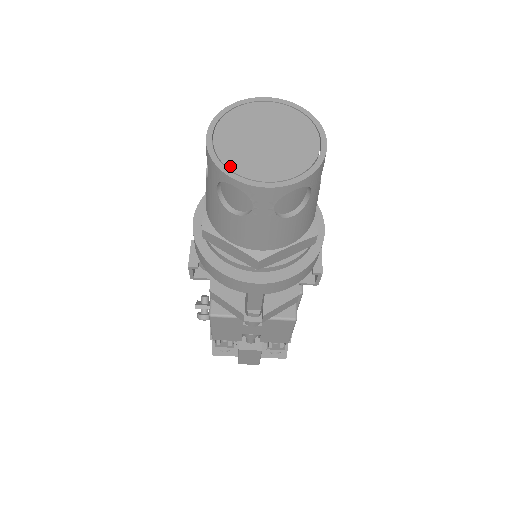
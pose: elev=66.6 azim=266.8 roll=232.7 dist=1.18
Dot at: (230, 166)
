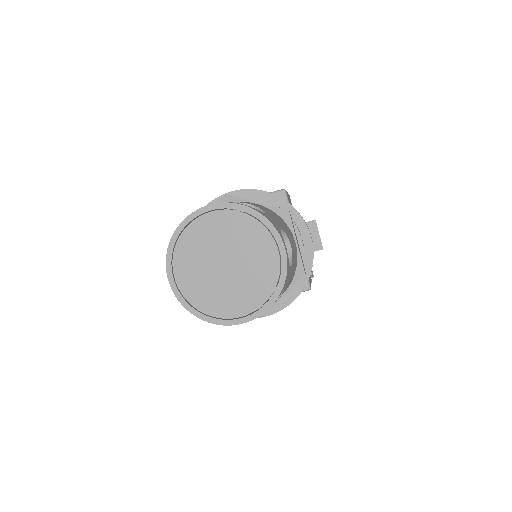
Dot at: (202, 309)
